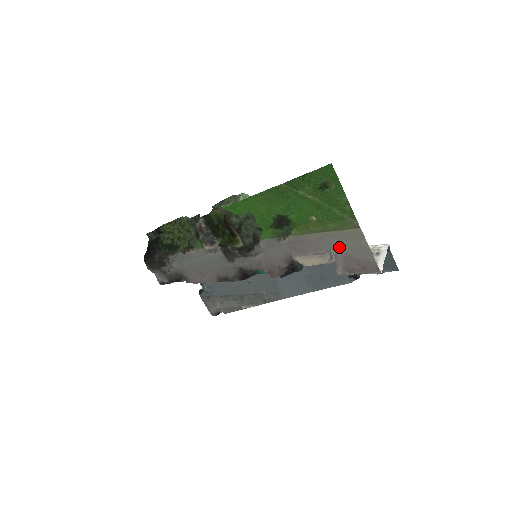
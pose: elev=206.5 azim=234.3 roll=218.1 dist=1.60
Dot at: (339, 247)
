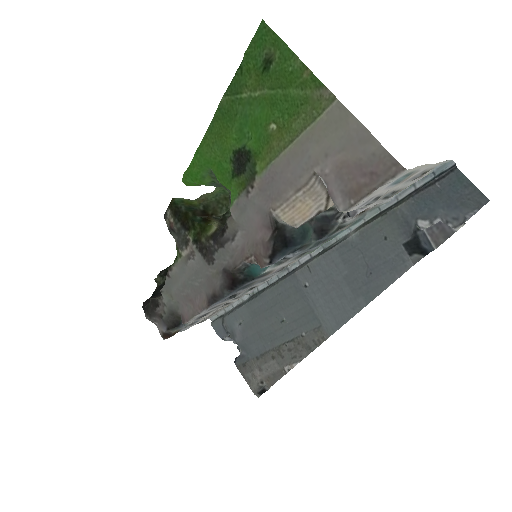
Dot at: (322, 156)
